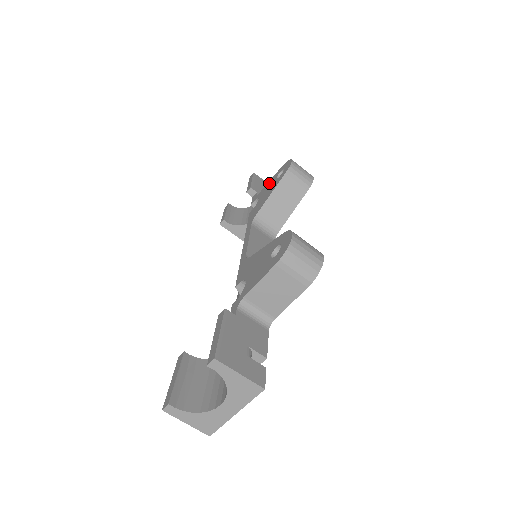
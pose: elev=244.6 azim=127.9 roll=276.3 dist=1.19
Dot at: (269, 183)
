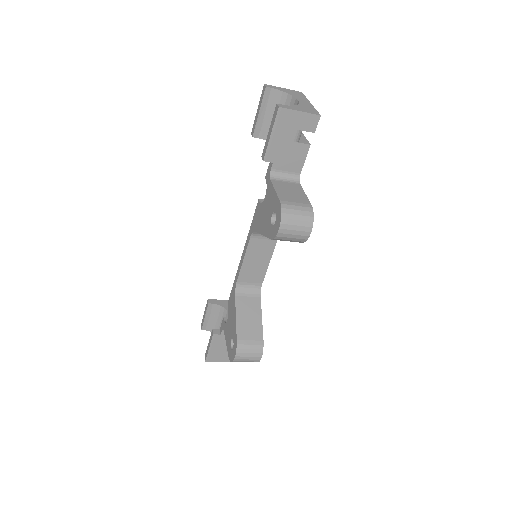
Dot at: (271, 198)
